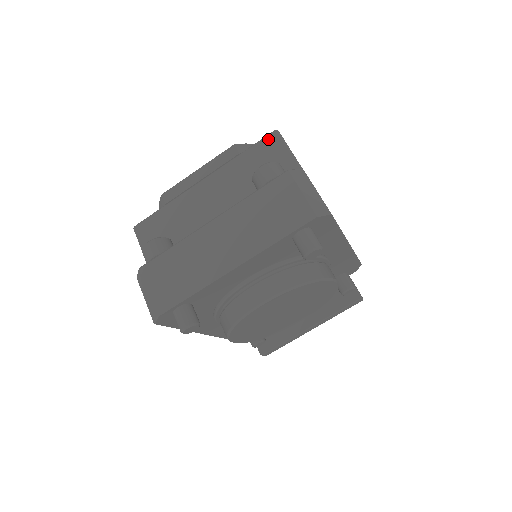
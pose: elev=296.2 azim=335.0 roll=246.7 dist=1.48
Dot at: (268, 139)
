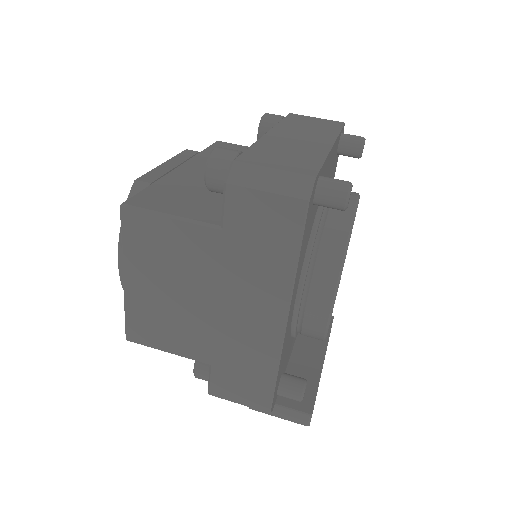
Dot at: (217, 144)
